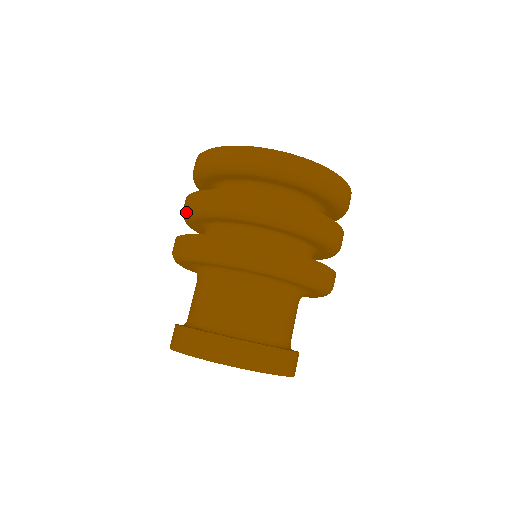
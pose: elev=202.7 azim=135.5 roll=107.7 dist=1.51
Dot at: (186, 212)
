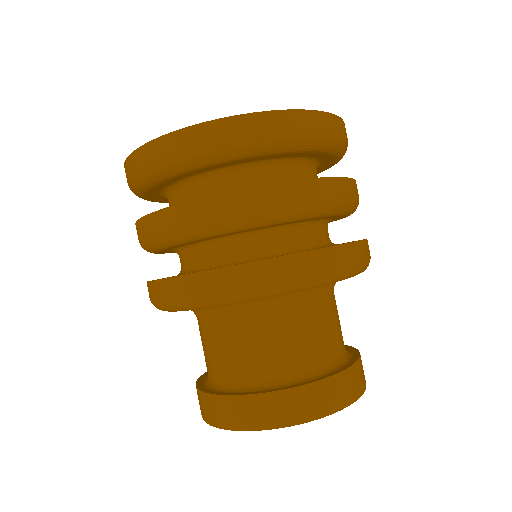
Dot at: (158, 240)
